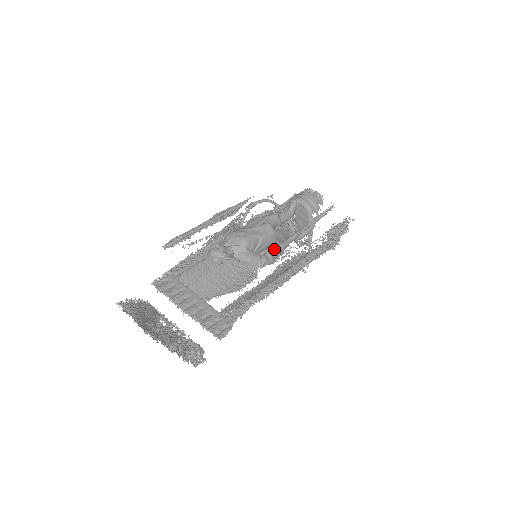
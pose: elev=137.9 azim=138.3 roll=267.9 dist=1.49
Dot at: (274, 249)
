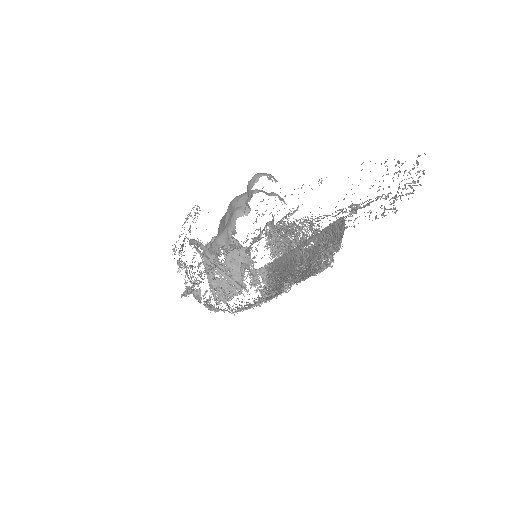
Dot at: (271, 221)
